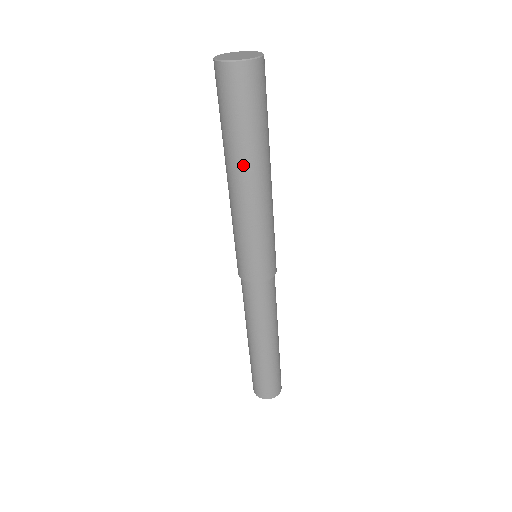
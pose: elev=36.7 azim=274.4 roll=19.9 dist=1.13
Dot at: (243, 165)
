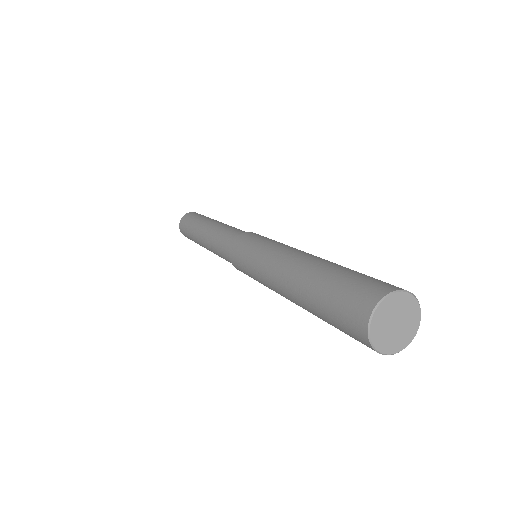
Dot at: occluded
